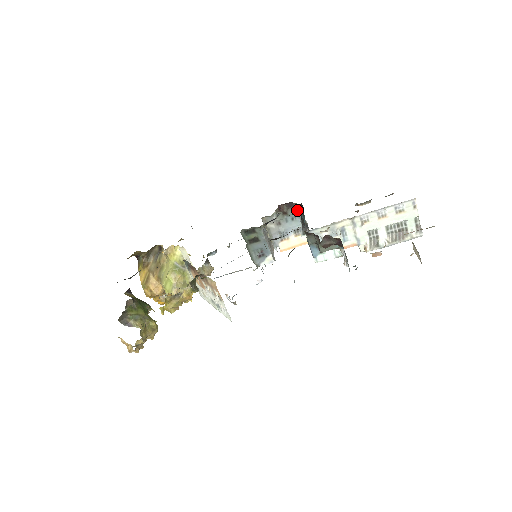
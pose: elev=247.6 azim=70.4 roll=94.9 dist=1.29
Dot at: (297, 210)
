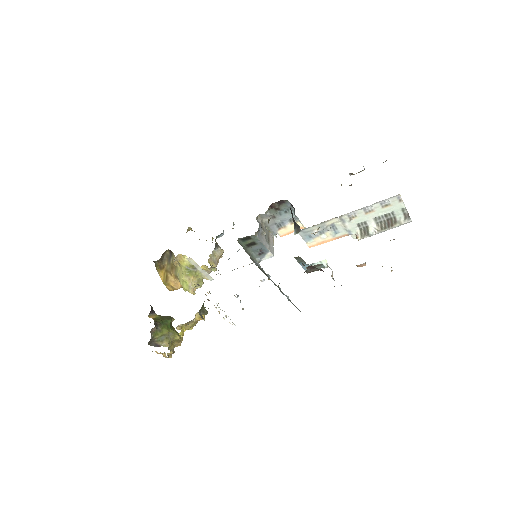
Dot at: (288, 205)
